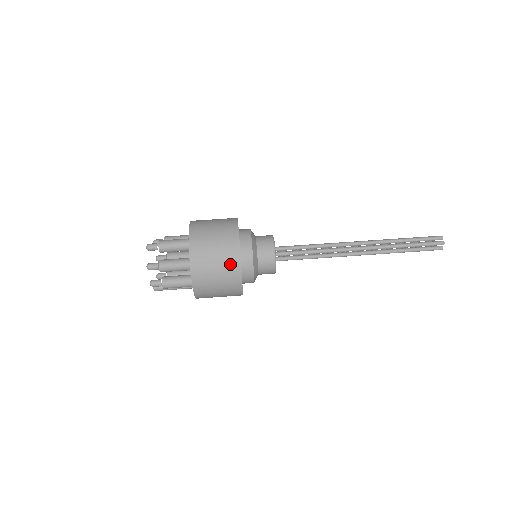
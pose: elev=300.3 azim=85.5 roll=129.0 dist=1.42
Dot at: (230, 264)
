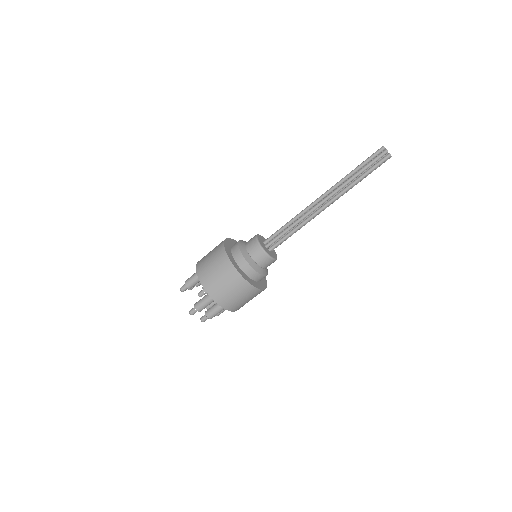
Dot at: (253, 294)
